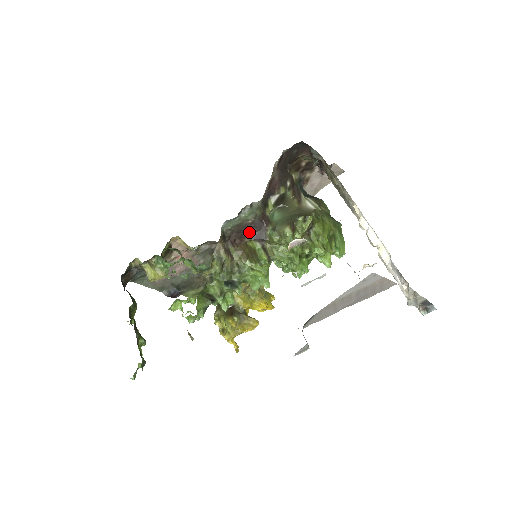
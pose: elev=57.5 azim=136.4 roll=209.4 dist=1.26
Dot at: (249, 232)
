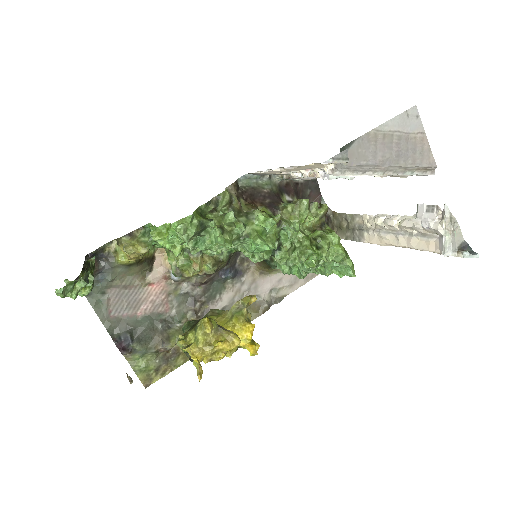
Dot at: (262, 200)
